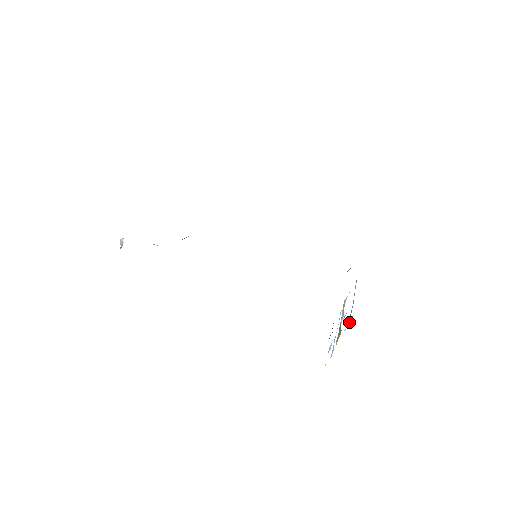
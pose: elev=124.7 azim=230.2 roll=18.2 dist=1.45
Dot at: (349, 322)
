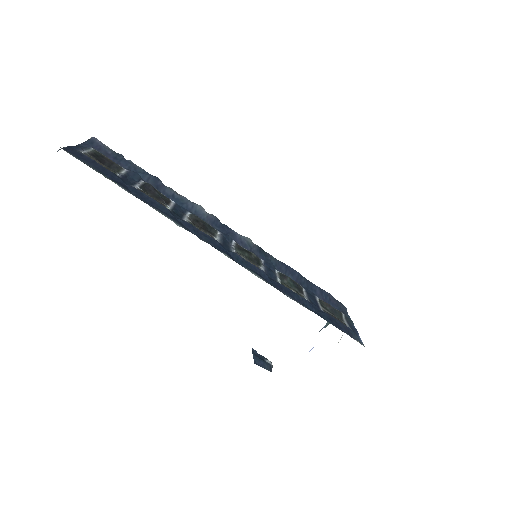
Dot at: occluded
